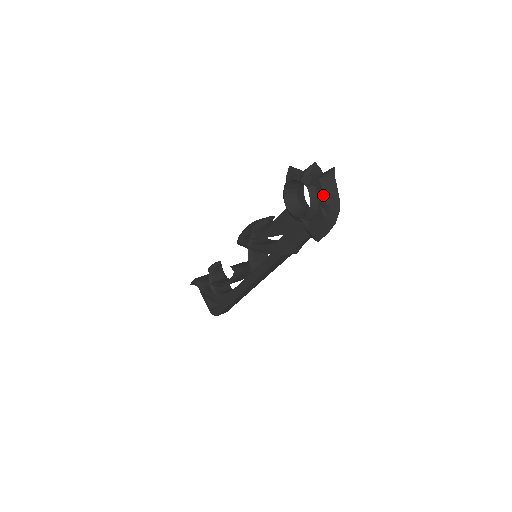
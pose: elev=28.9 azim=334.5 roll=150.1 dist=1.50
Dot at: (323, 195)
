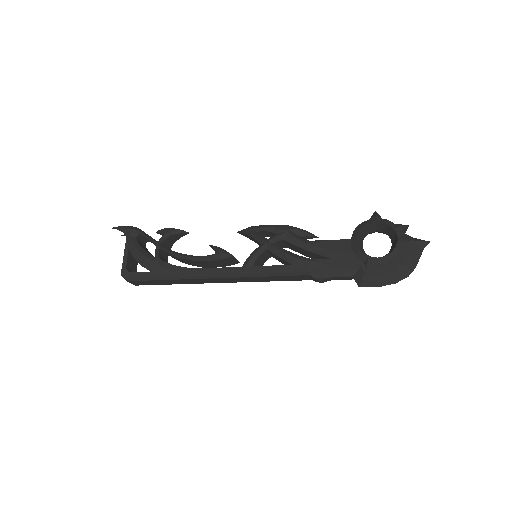
Dot at: (407, 254)
